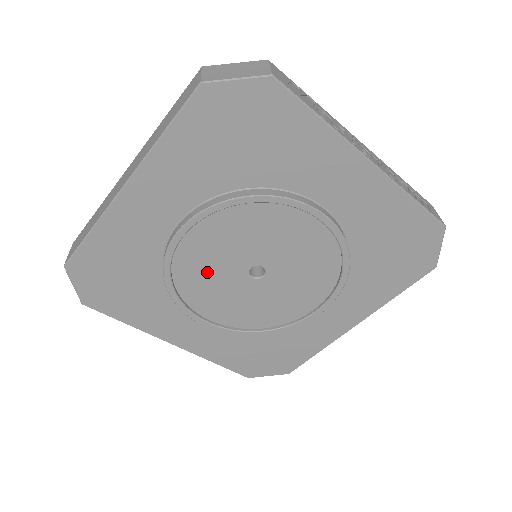
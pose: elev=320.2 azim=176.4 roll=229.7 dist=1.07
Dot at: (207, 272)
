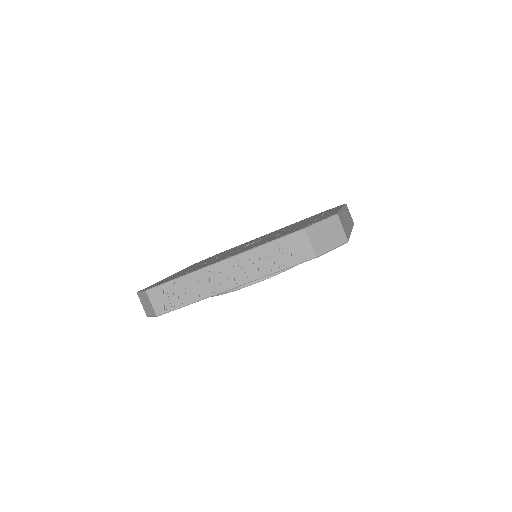
Dot at: occluded
